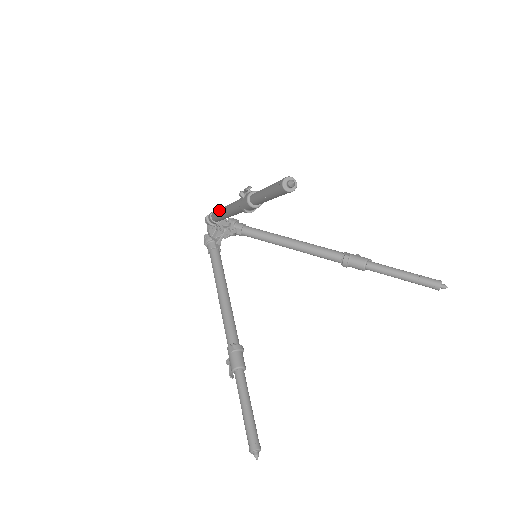
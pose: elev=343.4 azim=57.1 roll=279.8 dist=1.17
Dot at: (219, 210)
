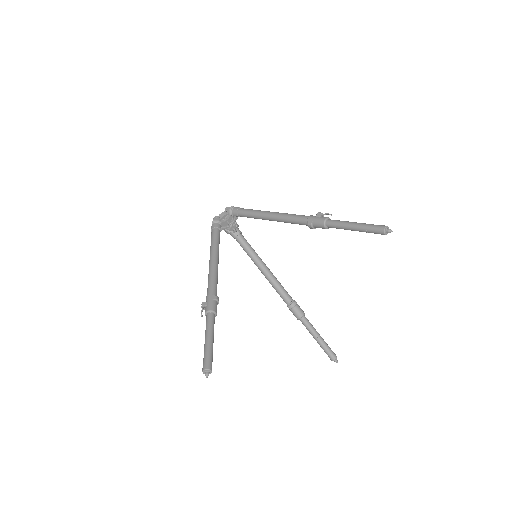
Dot at: (260, 210)
